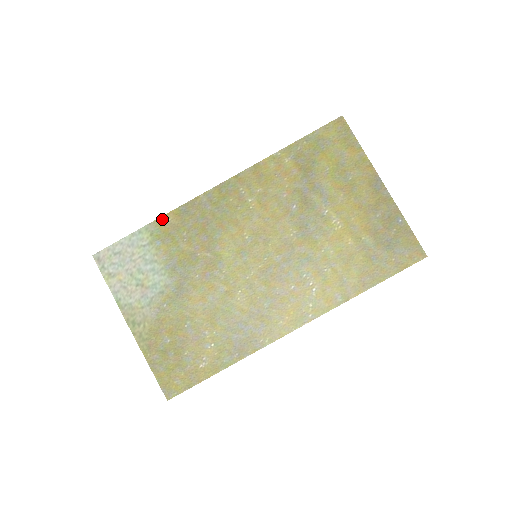
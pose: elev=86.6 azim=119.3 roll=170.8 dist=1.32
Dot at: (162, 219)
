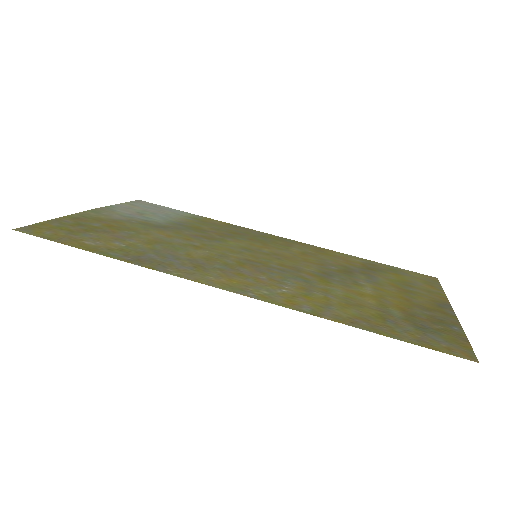
Dot at: (212, 220)
